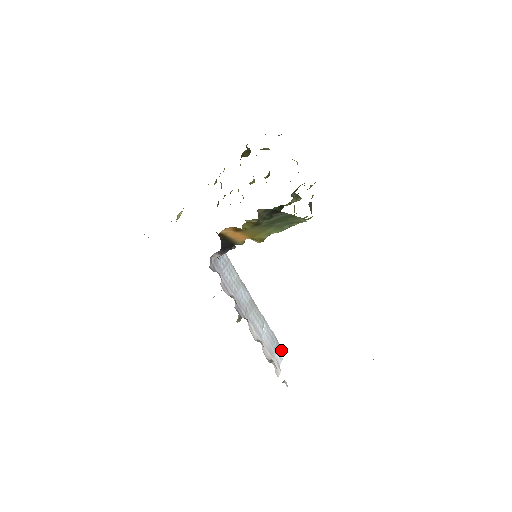
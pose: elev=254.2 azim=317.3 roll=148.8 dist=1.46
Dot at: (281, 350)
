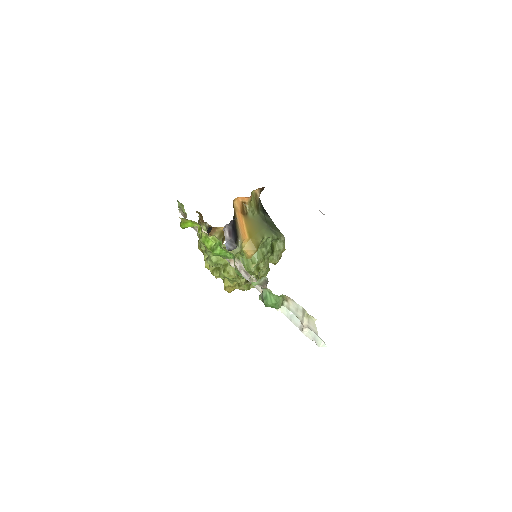
Dot at: (321, 344)
